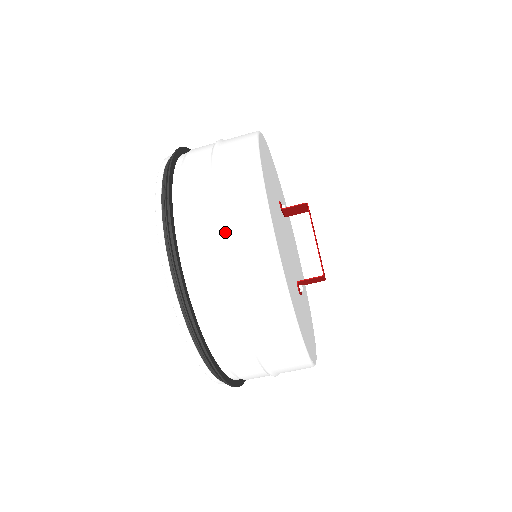
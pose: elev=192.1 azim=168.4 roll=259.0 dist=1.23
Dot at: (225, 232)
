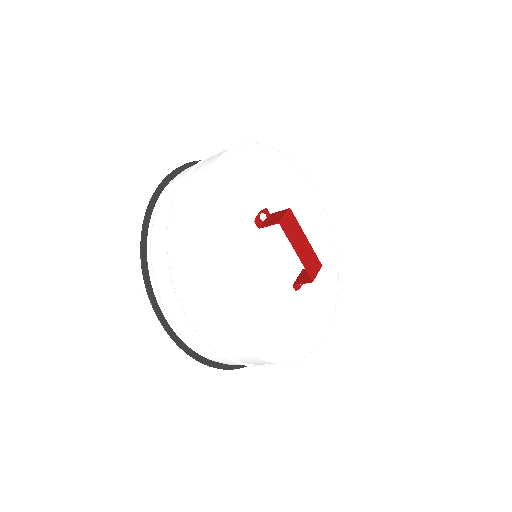
Dot at: (203, 335)
